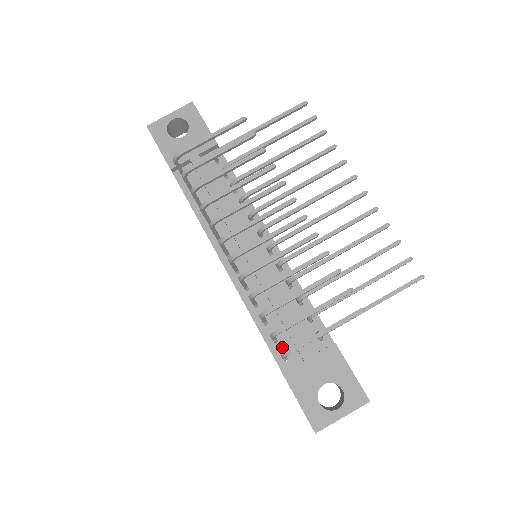
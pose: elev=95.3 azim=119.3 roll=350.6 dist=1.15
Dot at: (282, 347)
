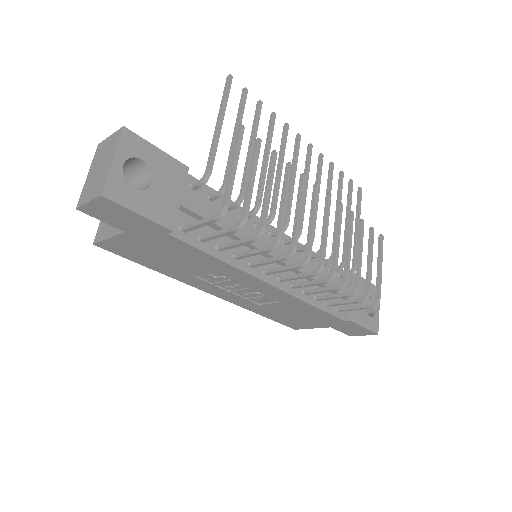
Dot at: occluded
